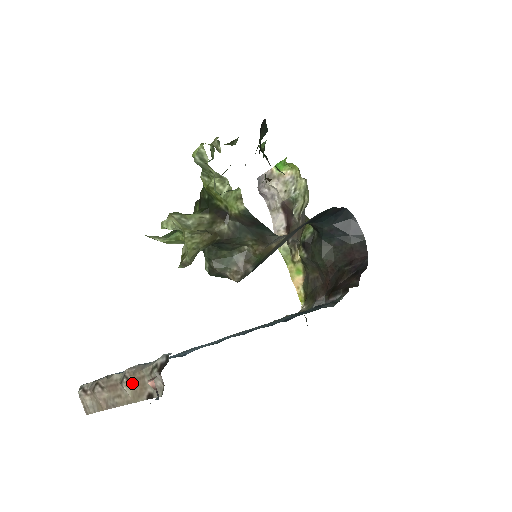
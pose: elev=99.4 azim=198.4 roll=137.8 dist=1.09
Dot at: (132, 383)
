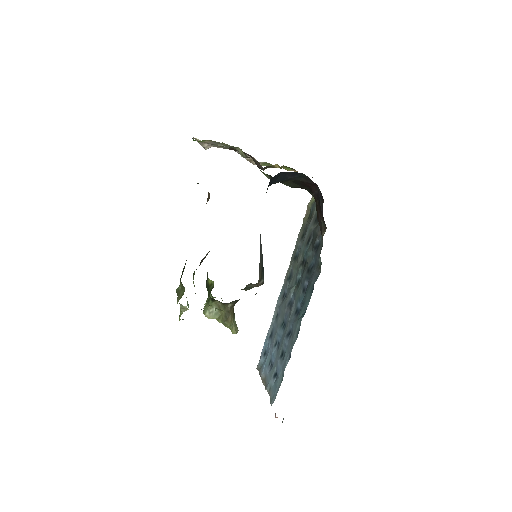
Dot at: occluded
